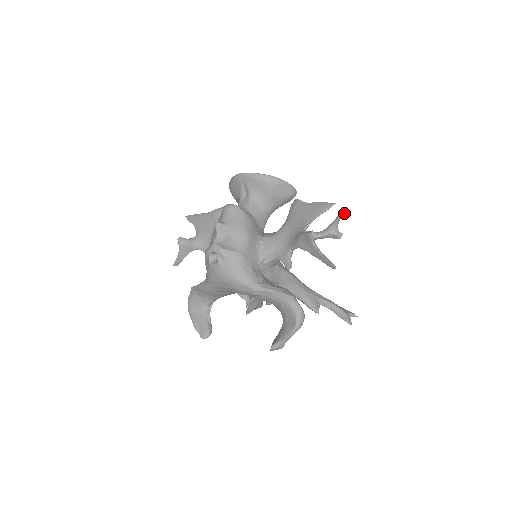
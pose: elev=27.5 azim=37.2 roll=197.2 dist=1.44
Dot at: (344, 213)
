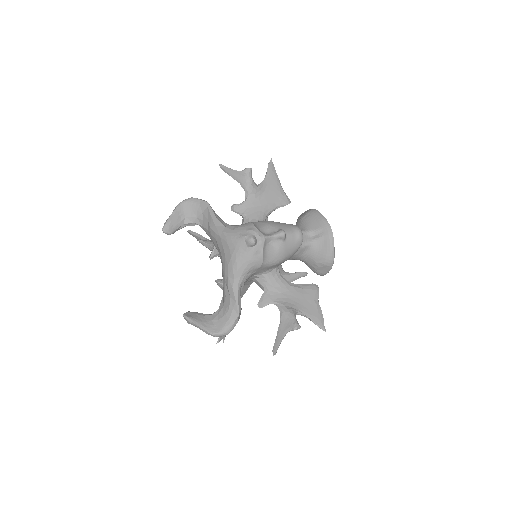
Dot at: (313, 322)
